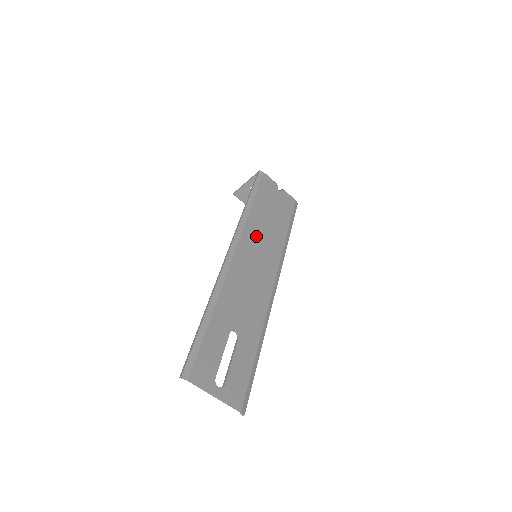
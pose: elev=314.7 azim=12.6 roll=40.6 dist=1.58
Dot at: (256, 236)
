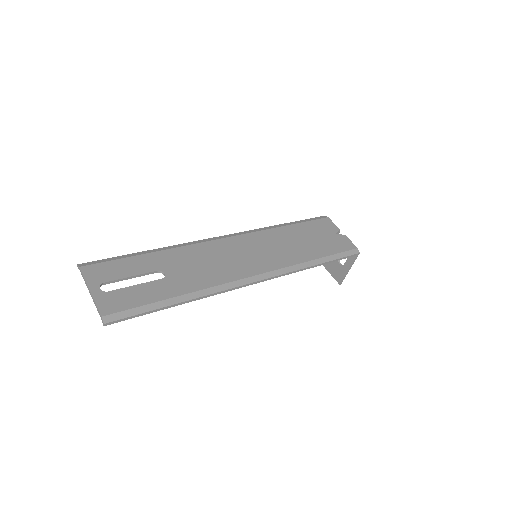
Dot at: (267, 242)
